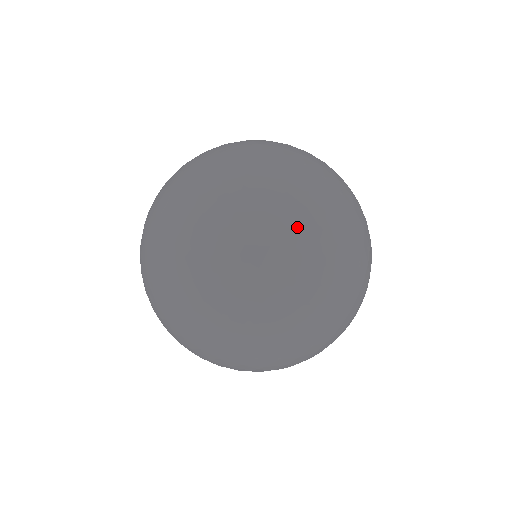
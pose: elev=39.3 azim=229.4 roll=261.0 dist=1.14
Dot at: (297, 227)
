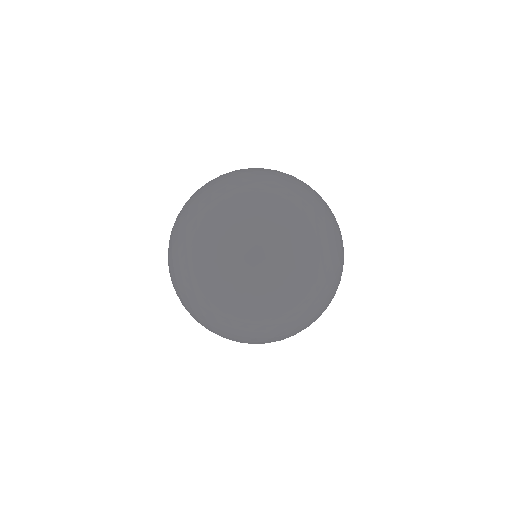
Dot at: (221, 331)
